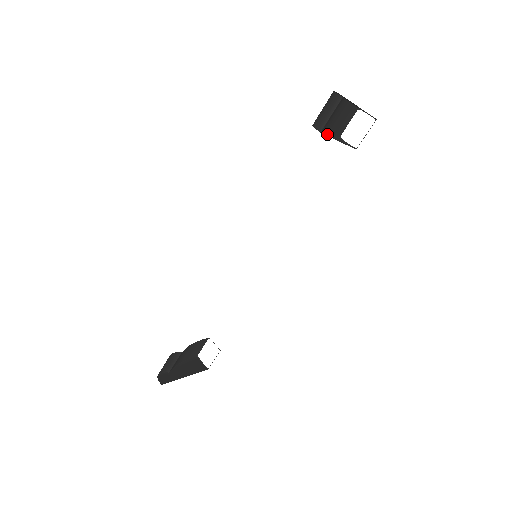
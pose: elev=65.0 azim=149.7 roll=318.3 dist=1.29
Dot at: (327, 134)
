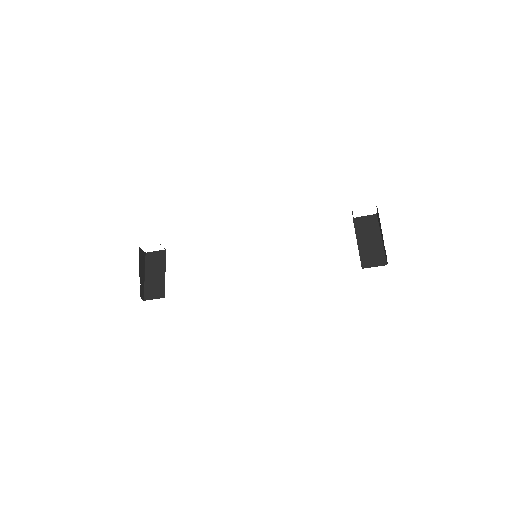
Dot at: occluded
